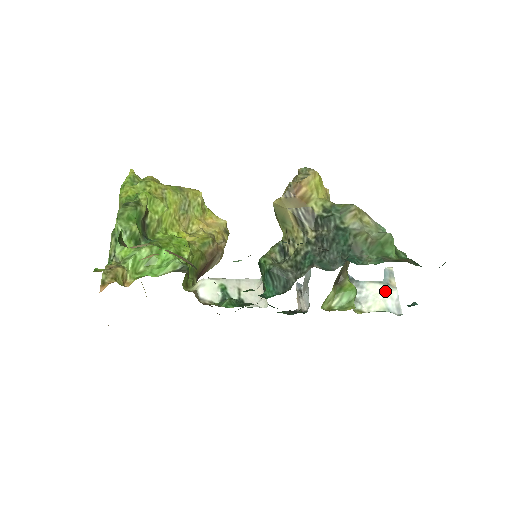
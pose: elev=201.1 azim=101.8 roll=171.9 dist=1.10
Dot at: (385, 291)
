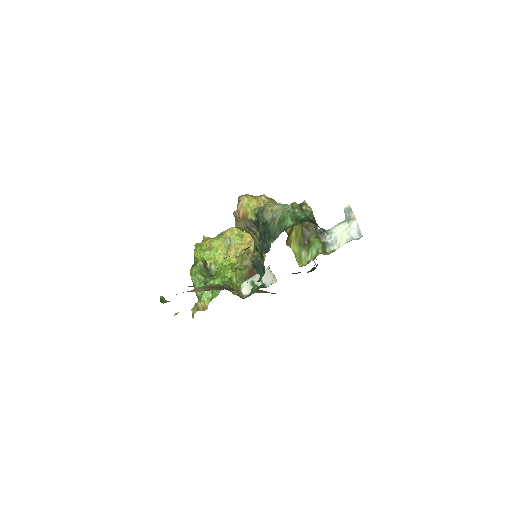
Dot at: (347, 226)
